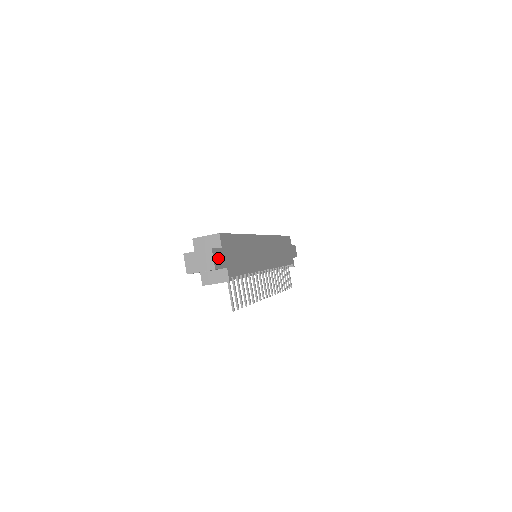
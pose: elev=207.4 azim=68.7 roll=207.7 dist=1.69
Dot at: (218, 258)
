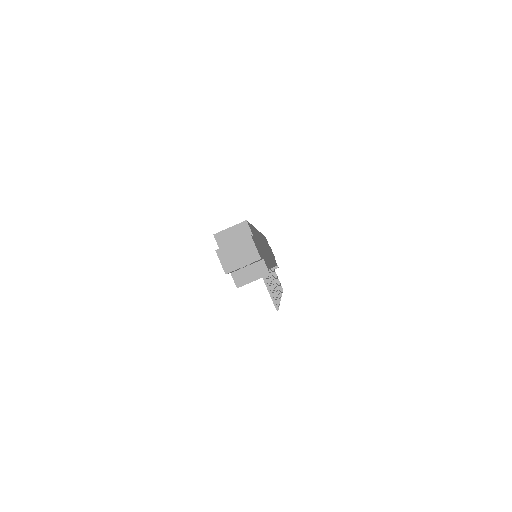
Dot at: occluded
